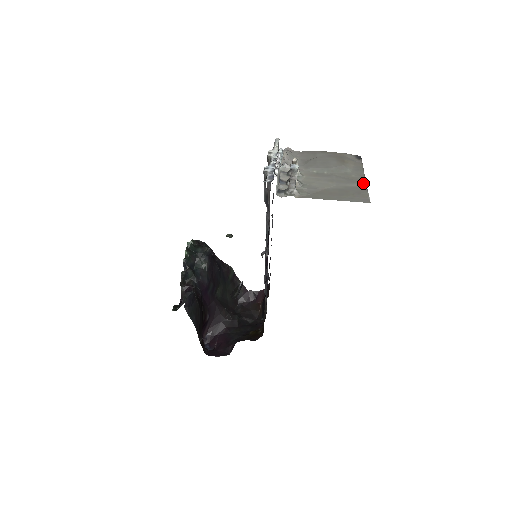
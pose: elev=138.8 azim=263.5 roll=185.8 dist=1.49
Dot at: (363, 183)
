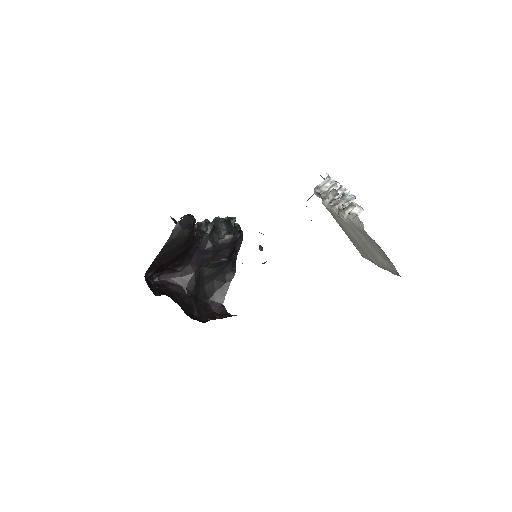
Dot at: (377, 264)
